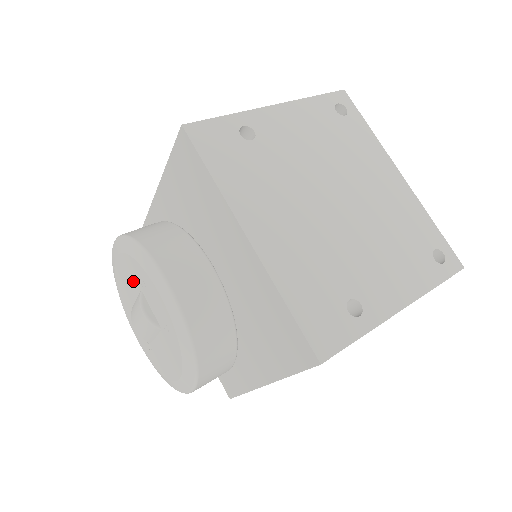
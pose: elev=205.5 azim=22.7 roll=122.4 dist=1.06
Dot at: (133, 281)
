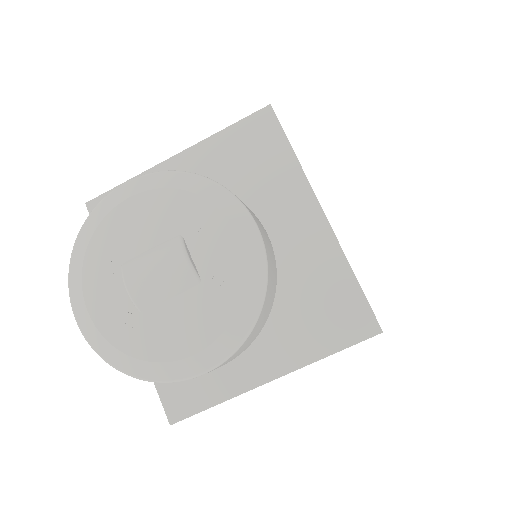
Dot at: (165, 223)
